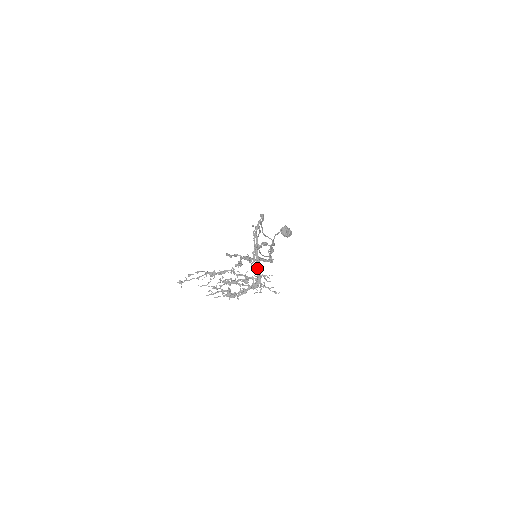
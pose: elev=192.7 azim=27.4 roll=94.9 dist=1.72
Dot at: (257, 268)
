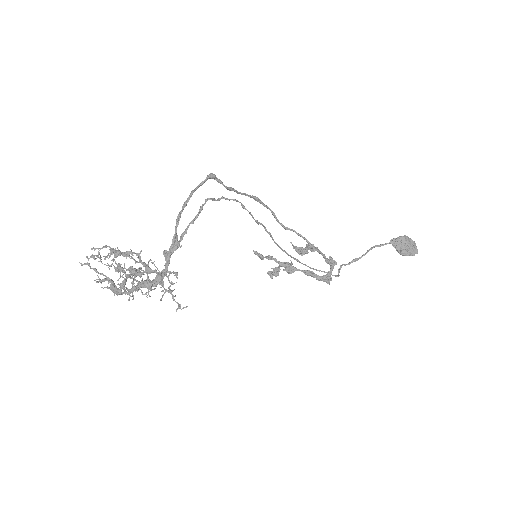
Dot at: (167, 258)
